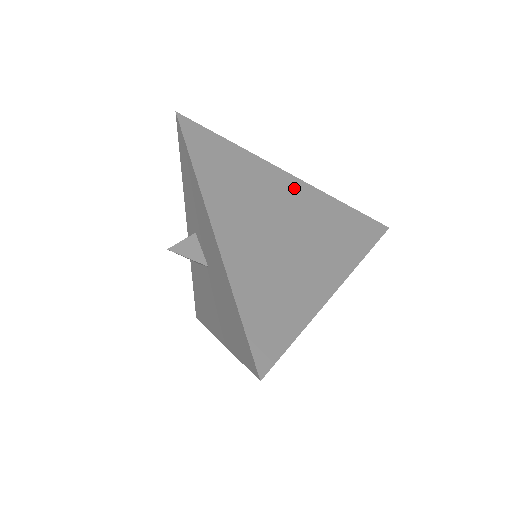
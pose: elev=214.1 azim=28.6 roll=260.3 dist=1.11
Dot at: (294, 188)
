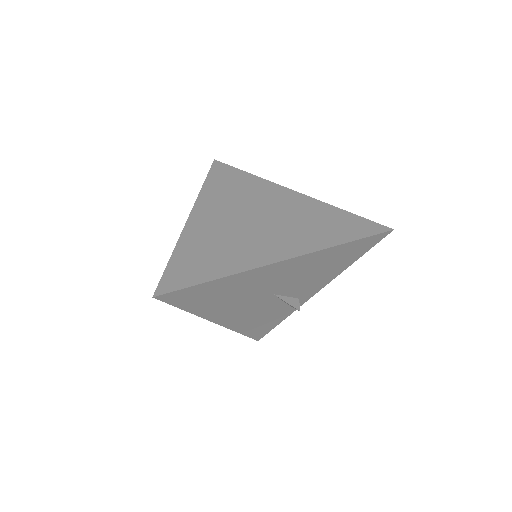
Dot at: (289, 198)
